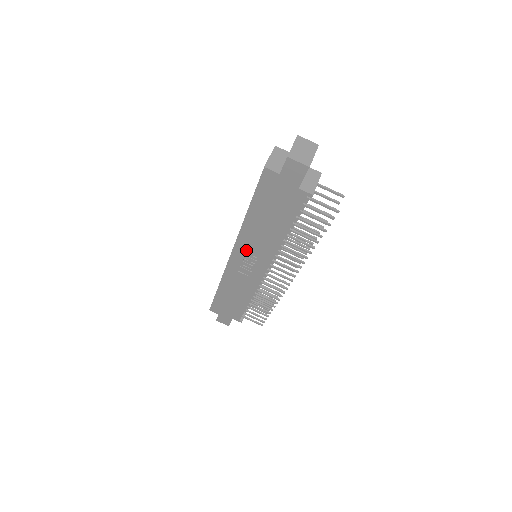
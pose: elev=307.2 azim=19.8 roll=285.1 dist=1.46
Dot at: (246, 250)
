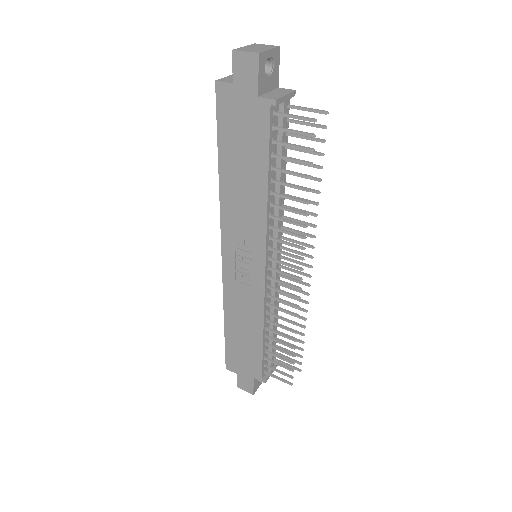
Dot at: (235, 238)
